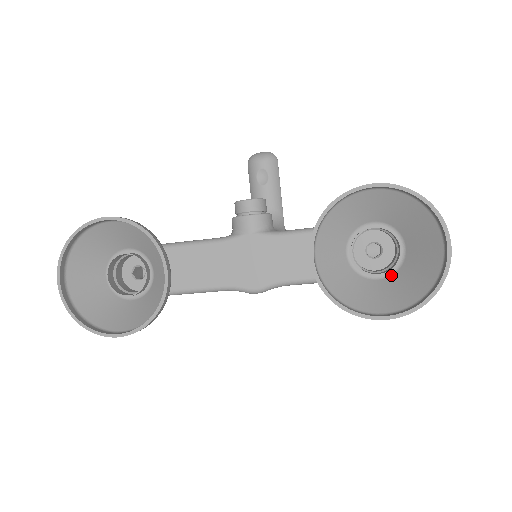
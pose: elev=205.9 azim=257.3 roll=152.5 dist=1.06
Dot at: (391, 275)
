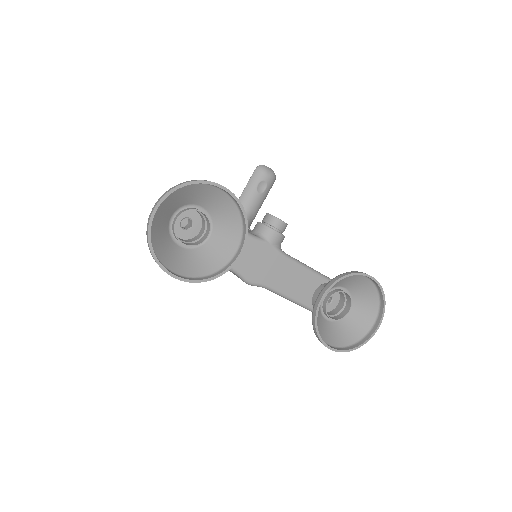
Dot at: (334, 321)
